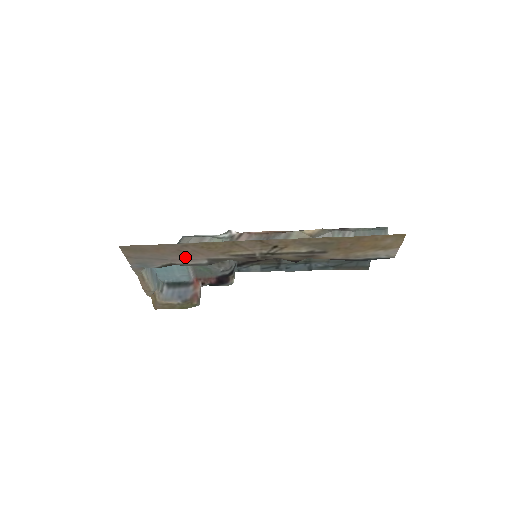
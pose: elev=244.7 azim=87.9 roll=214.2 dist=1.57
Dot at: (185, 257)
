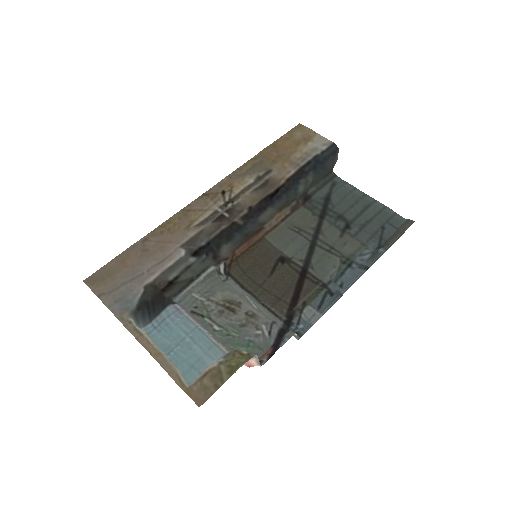
Dot at: (158, 258)
